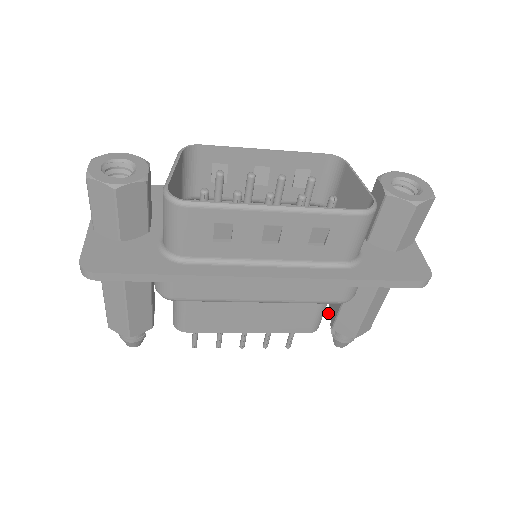
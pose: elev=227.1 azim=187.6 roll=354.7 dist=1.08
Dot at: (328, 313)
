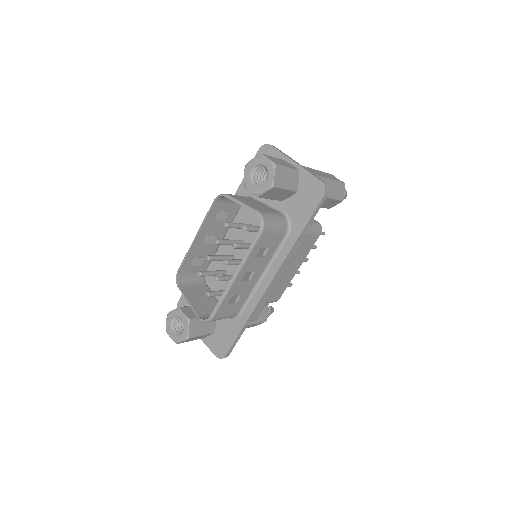
Dot at: occluded
